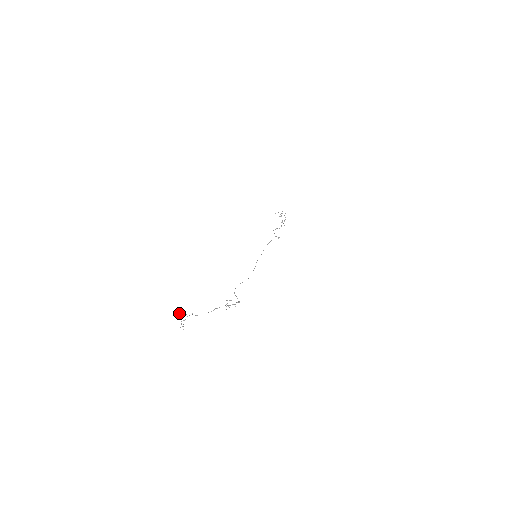
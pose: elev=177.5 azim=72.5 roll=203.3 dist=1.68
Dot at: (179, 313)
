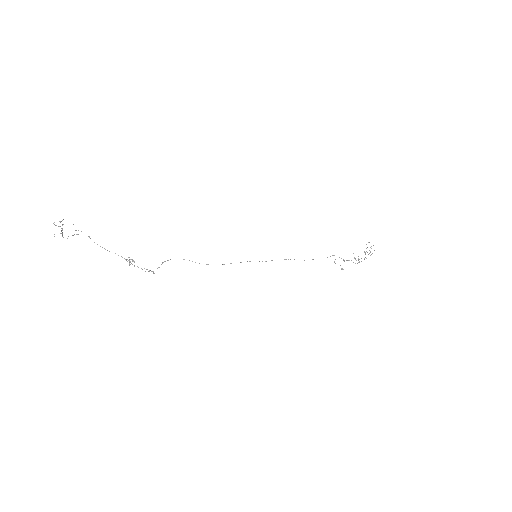
Dot at: occluded
